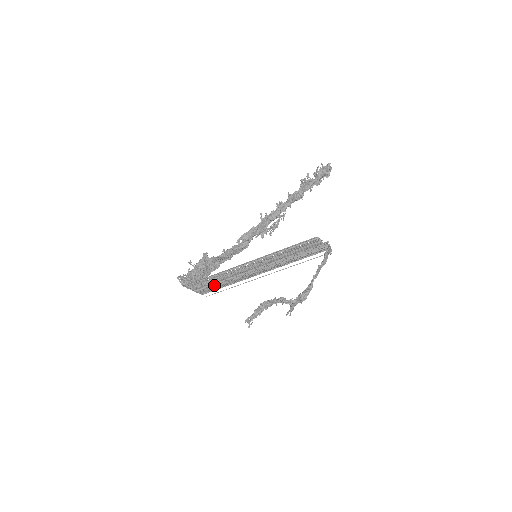
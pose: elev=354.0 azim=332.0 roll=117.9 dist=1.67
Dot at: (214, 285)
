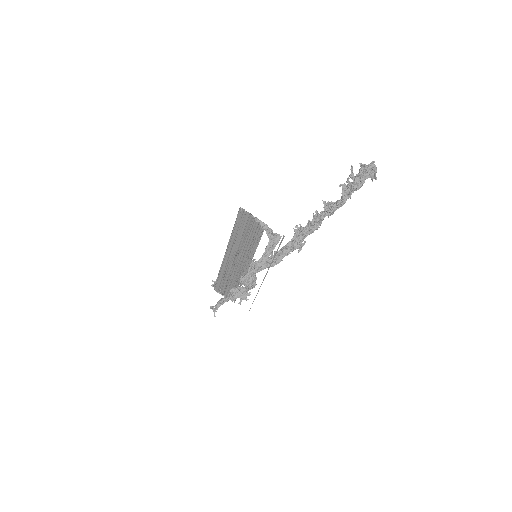
Dot at: (228, 286)
